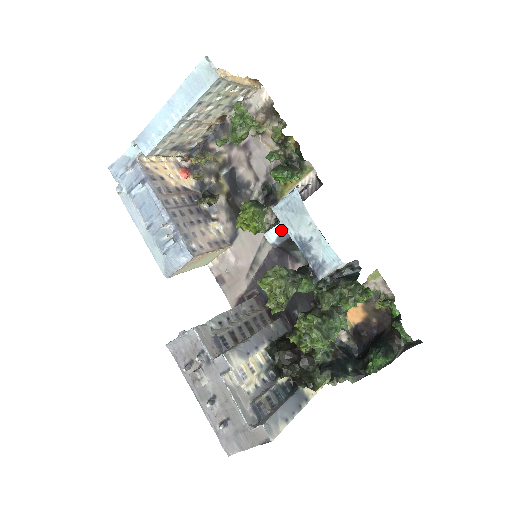
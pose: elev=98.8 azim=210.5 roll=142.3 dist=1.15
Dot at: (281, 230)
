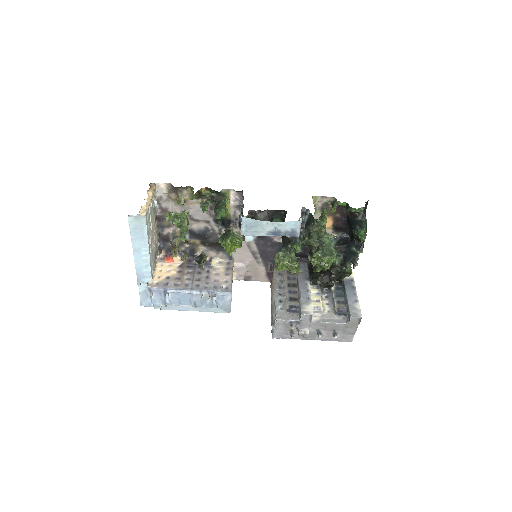
Dot at: occluded
